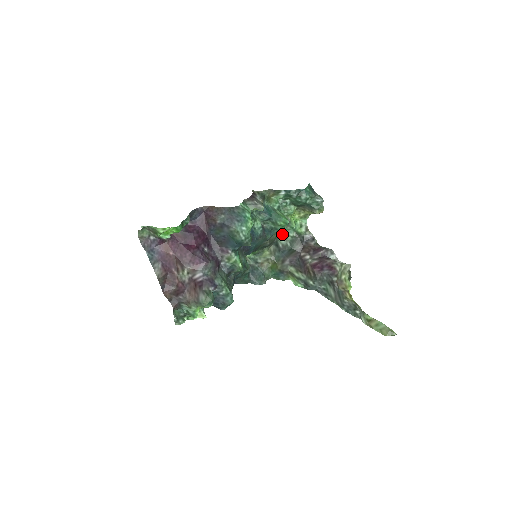
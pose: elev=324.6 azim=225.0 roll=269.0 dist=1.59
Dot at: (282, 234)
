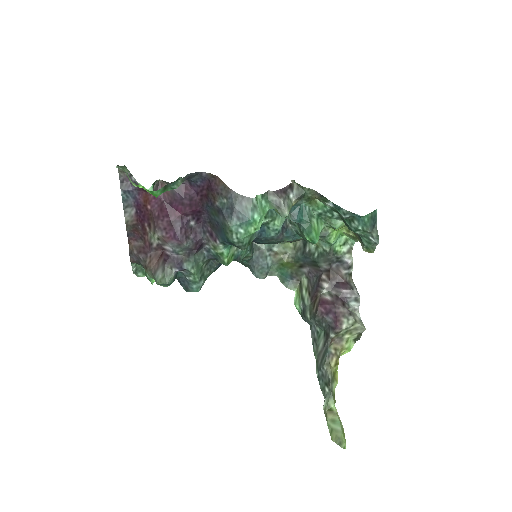
Dot at: occluded
